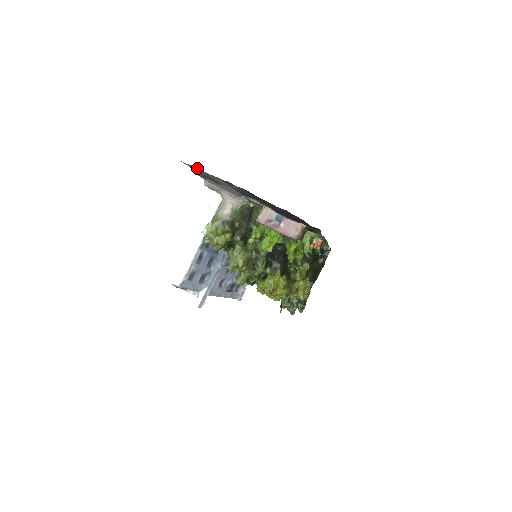
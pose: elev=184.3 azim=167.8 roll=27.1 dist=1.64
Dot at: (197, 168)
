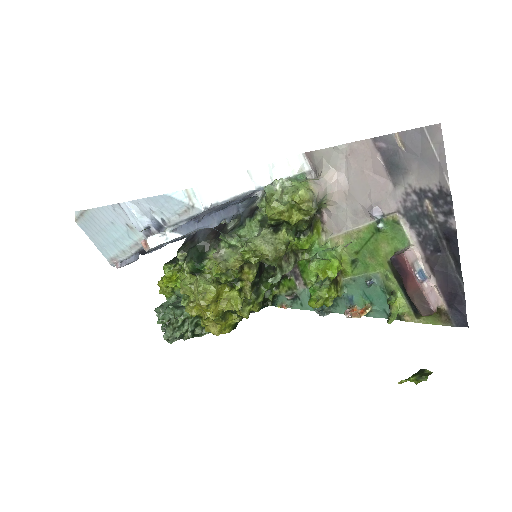
Dot at: (441, 150)
